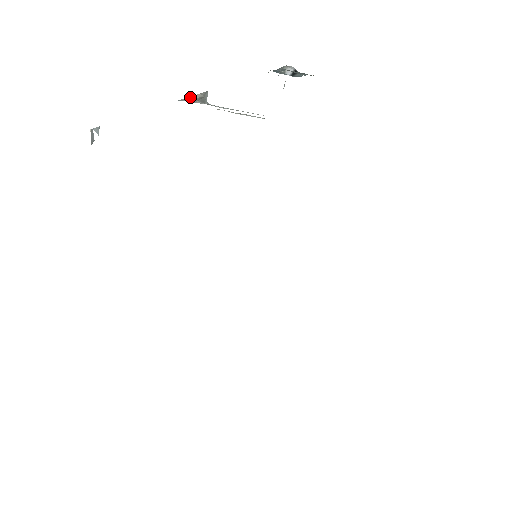
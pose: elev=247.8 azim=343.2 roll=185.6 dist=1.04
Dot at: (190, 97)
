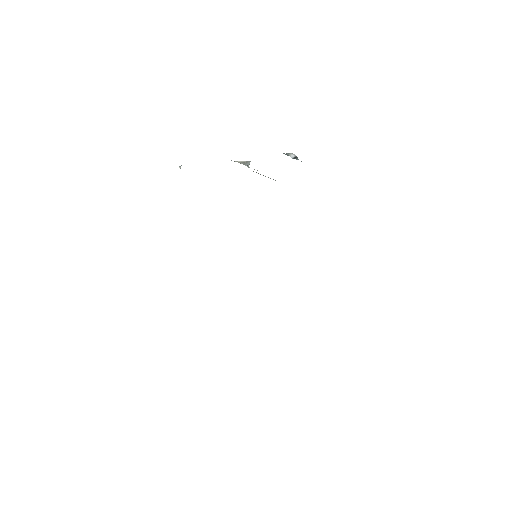
Dot at: (239, 161)
